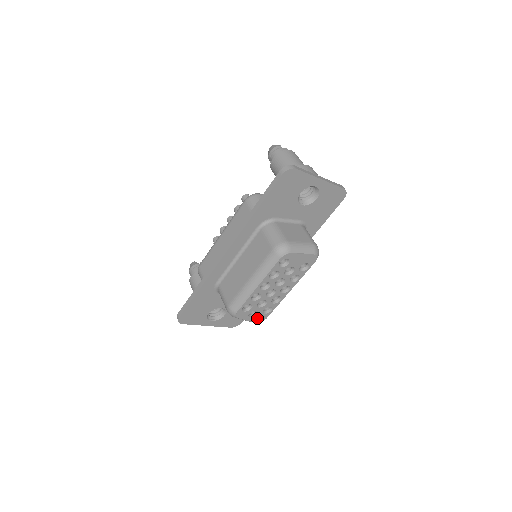
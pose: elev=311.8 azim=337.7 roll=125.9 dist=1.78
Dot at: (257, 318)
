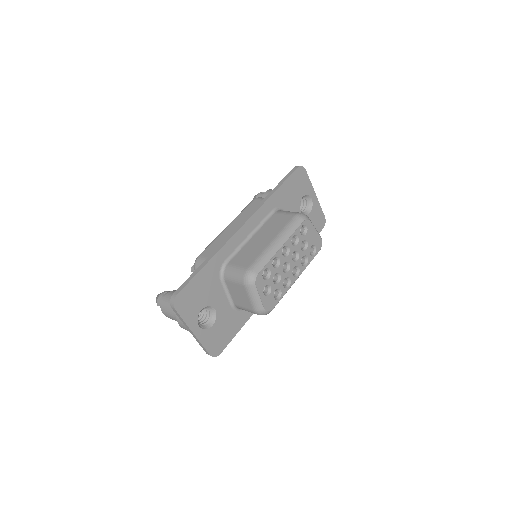
Dot at: (267, 301)
